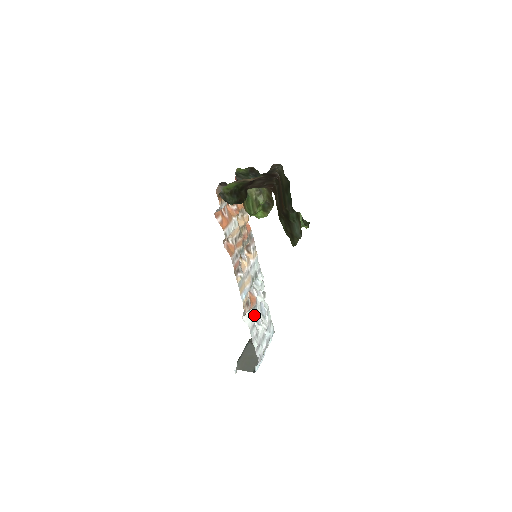
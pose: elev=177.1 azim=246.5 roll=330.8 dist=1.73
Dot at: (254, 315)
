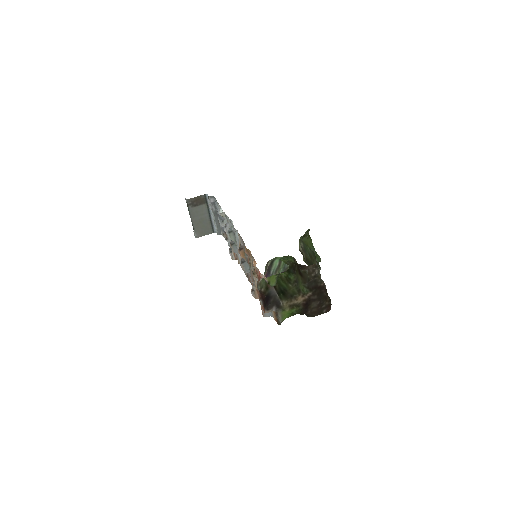
Dot at: (230, 241)
